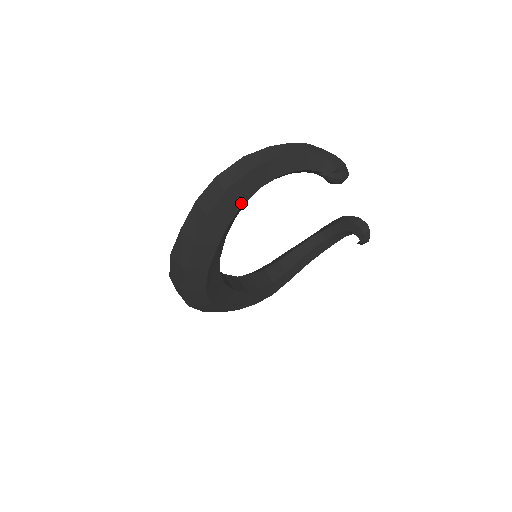
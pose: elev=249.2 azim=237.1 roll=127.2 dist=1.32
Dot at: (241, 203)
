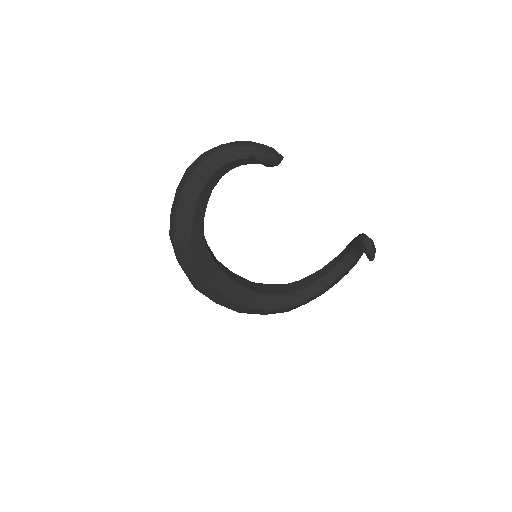
Dot at: (203, 185)
